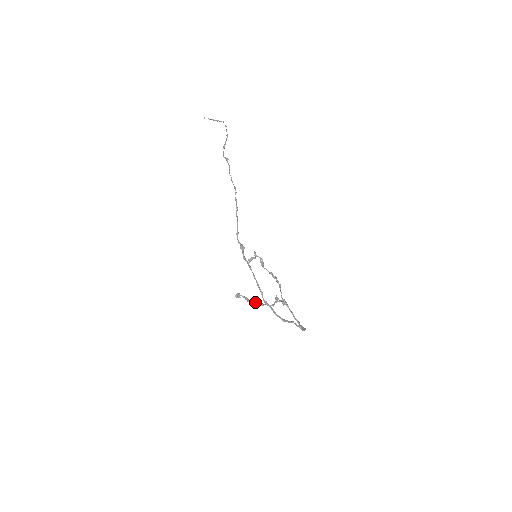
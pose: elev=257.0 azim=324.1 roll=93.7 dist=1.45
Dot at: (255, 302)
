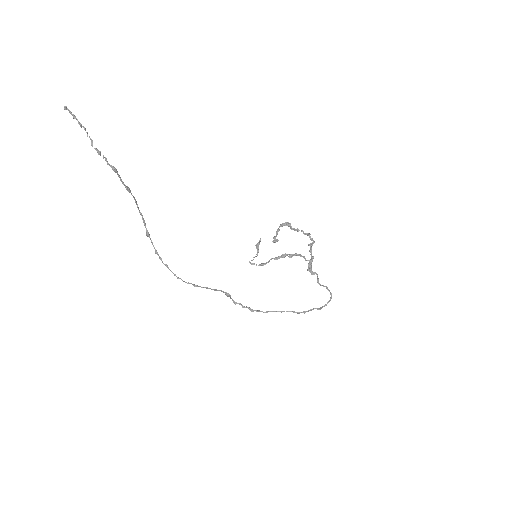
Dot at: (298, 231)
